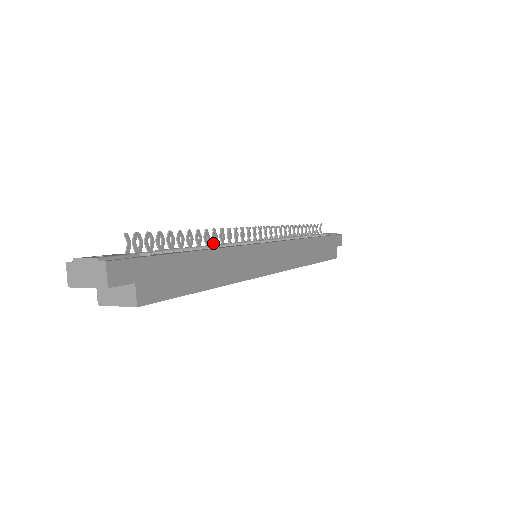
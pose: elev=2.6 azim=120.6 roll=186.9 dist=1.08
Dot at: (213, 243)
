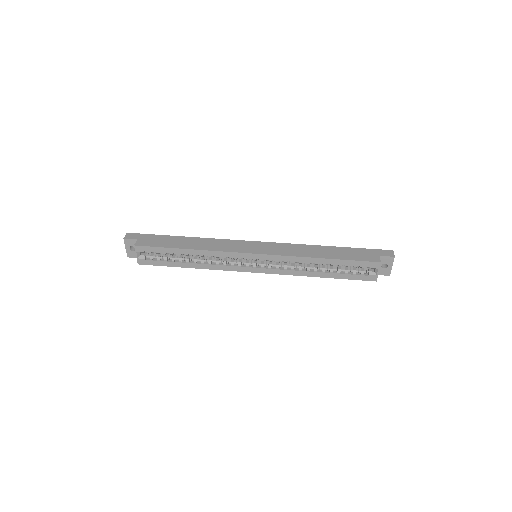
Dot at: occluded
